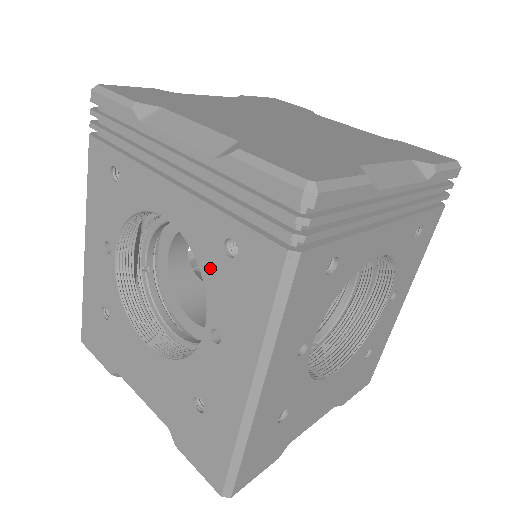
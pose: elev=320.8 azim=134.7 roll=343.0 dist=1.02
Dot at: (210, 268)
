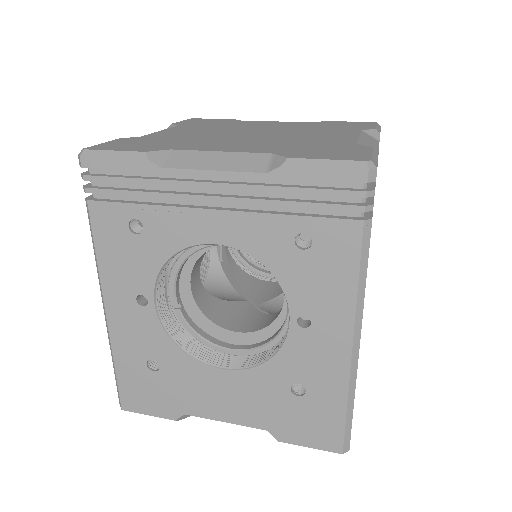
Dot at: (283, 267)
